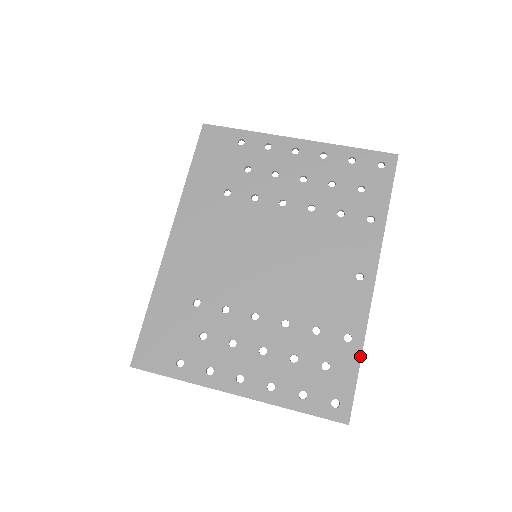
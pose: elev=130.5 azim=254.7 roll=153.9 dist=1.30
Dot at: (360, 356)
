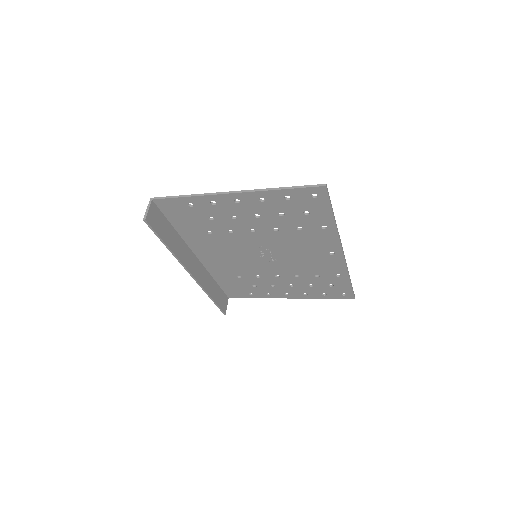
Dot at: (334, 218)
